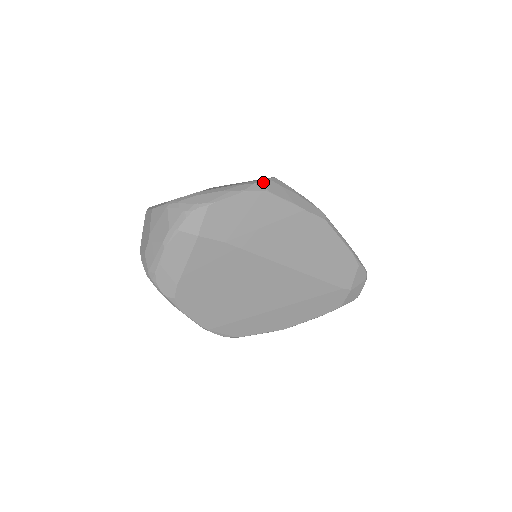
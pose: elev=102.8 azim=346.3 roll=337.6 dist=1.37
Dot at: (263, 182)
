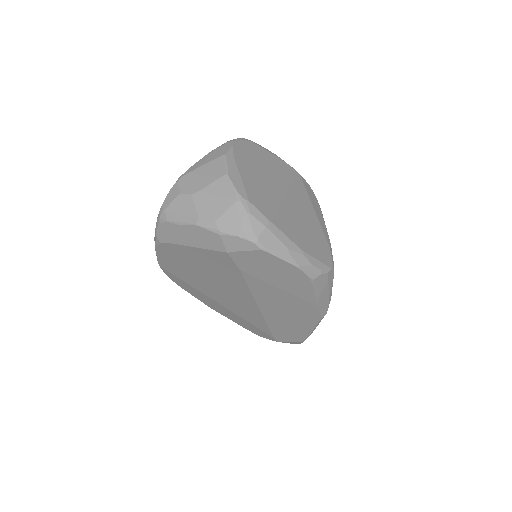
Dot at: (320, 270)
